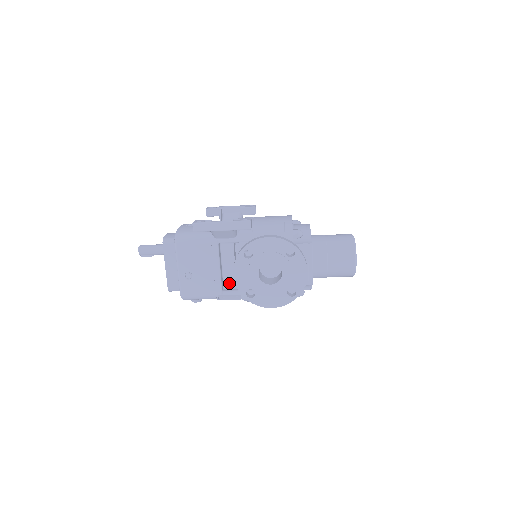
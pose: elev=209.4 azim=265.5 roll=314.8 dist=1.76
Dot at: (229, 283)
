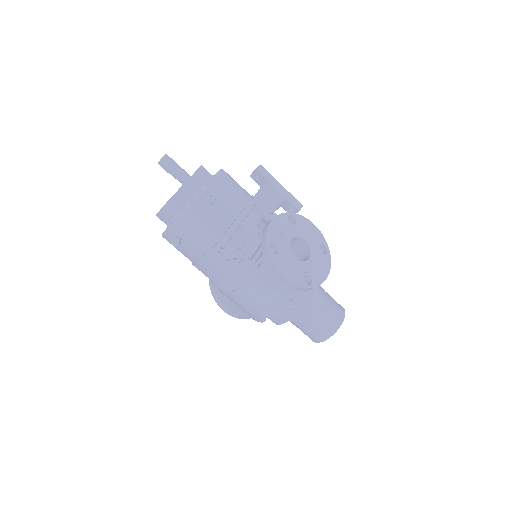
Dot at: occluded
